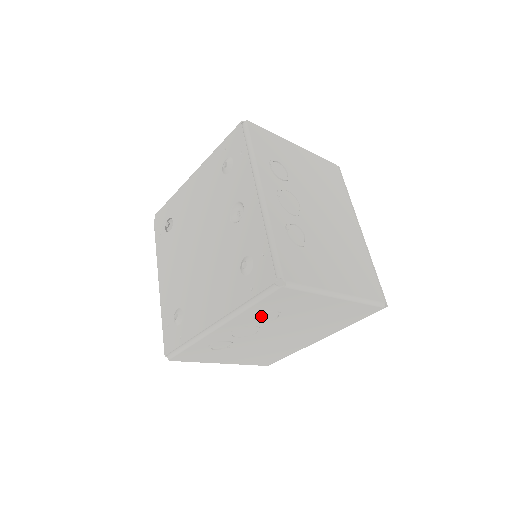
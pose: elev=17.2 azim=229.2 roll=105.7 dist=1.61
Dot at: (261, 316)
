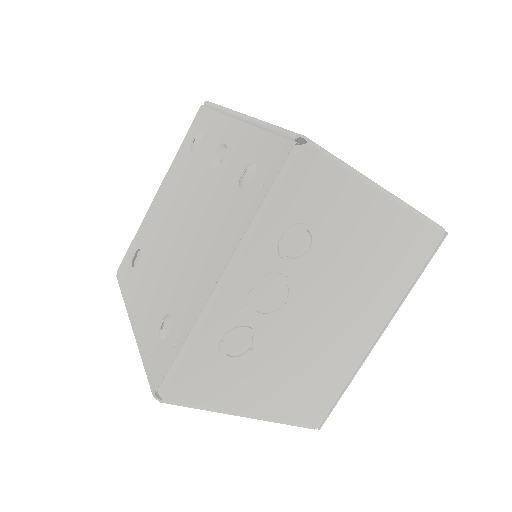
Dot at: (287, 241)
